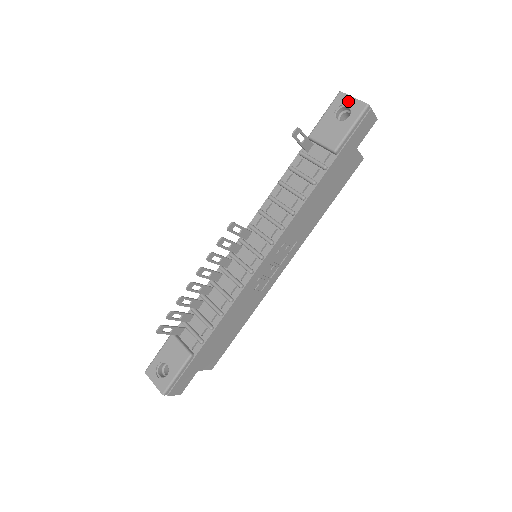
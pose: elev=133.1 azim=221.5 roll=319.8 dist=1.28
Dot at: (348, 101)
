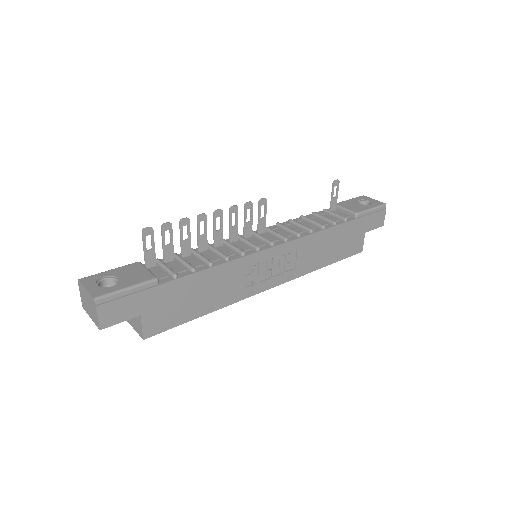
Dot at: (370, 199)
